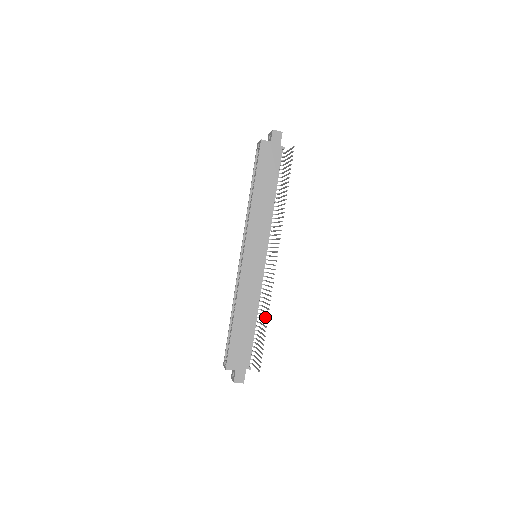
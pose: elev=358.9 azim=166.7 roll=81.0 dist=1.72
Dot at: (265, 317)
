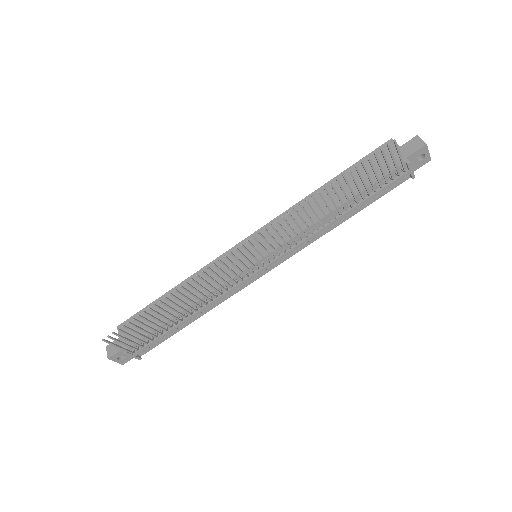
Dot at: (171, 300)
